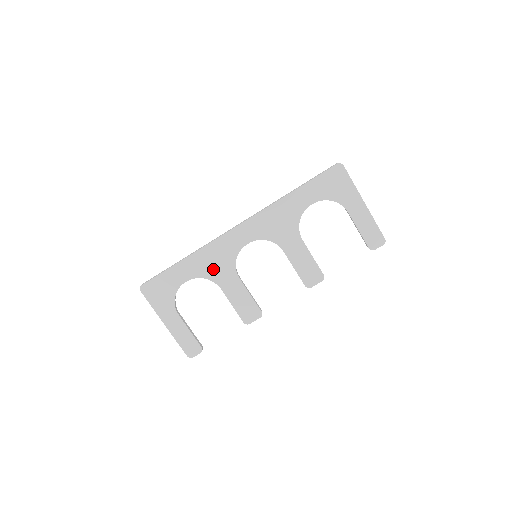
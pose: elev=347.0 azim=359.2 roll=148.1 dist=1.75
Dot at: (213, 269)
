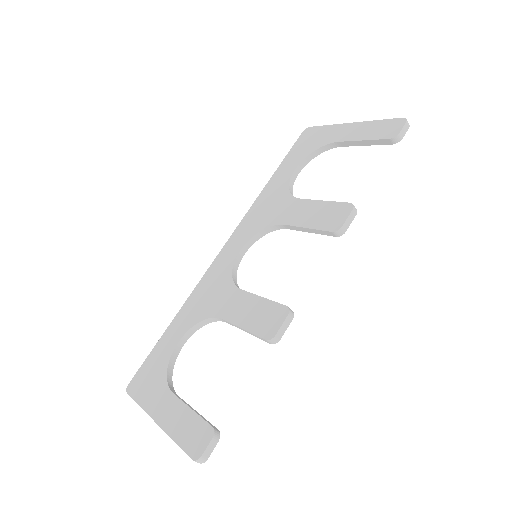
Dot at: (208, 304)
